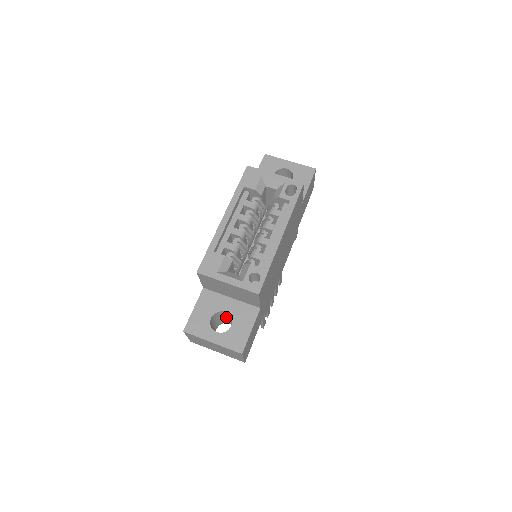
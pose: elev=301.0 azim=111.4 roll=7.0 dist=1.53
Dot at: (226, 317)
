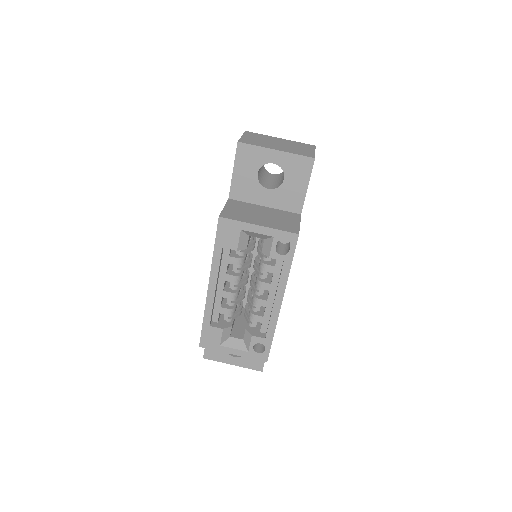
Dot at: occluded
